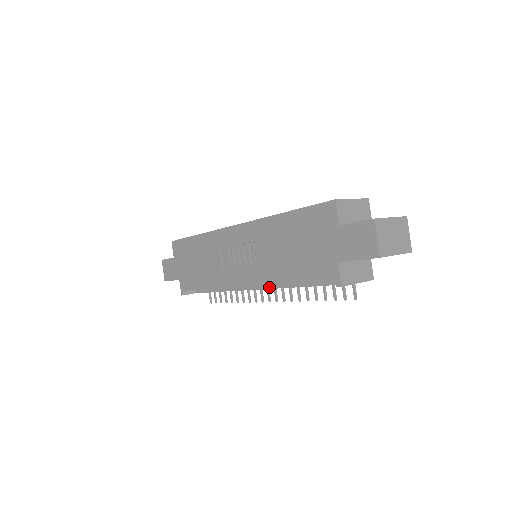
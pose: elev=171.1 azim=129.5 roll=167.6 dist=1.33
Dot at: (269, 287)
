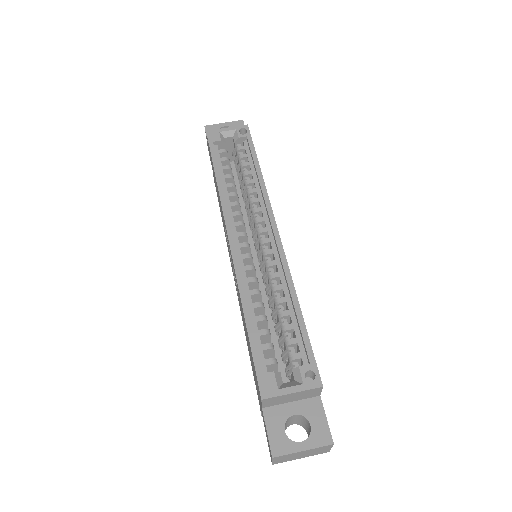
Dot at: occluded
